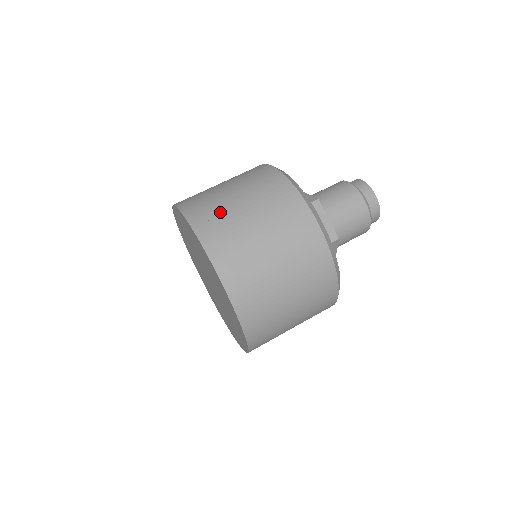
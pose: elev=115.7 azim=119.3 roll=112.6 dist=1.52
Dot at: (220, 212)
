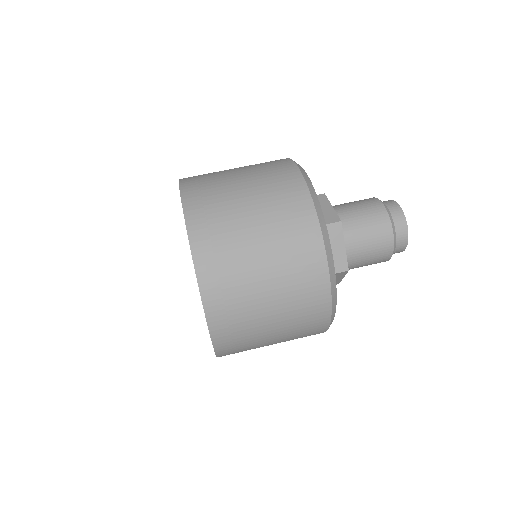
Dot at: (223, 218)
